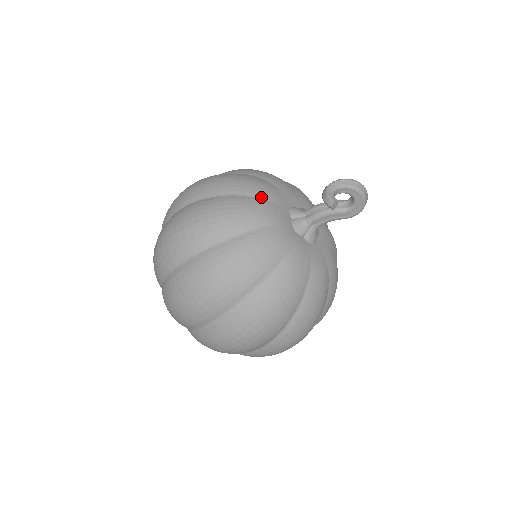
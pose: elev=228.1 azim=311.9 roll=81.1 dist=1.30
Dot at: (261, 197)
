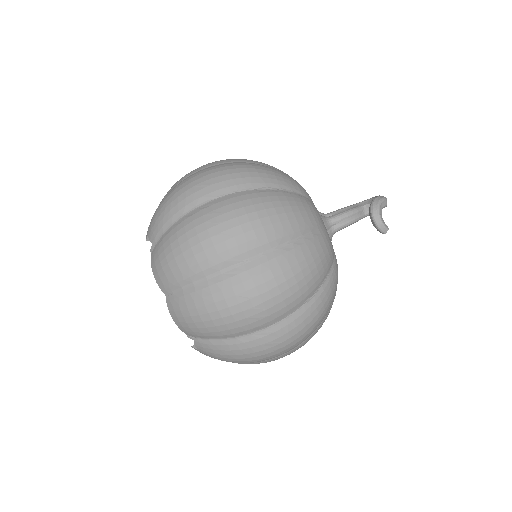
Dot at: (321, 227)
